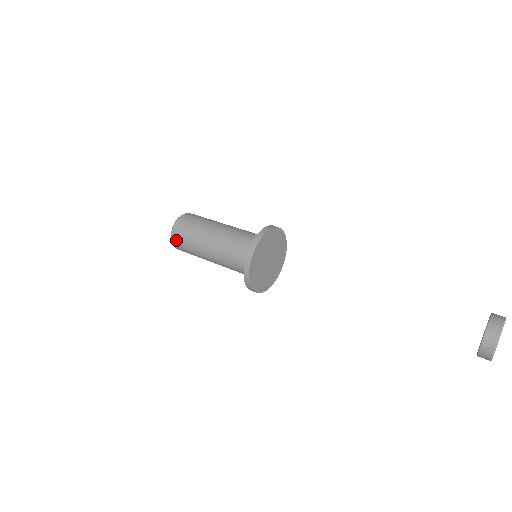
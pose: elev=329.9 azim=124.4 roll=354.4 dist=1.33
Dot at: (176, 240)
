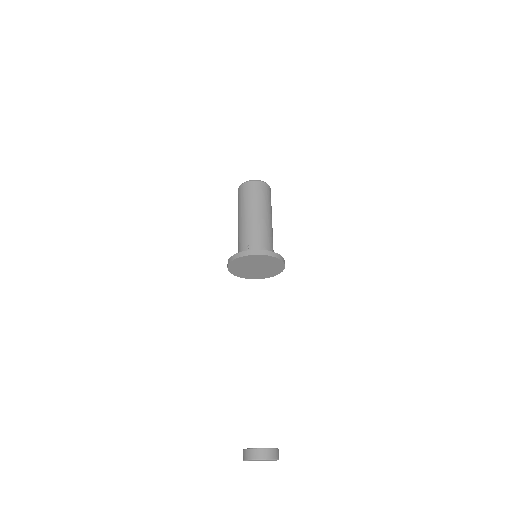
Dot at: occluded
